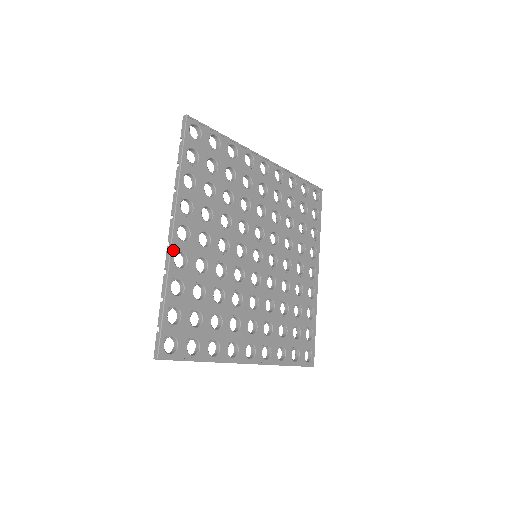
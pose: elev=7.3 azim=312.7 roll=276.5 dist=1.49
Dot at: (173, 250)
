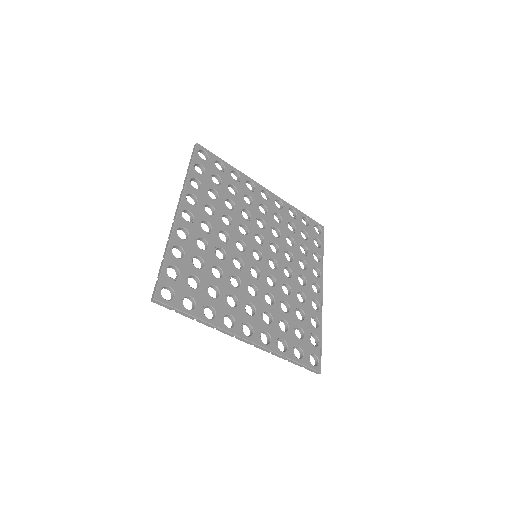
Dot at: (177, 224)
